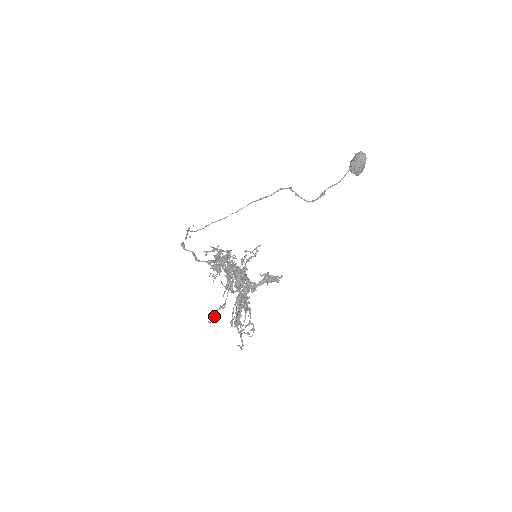
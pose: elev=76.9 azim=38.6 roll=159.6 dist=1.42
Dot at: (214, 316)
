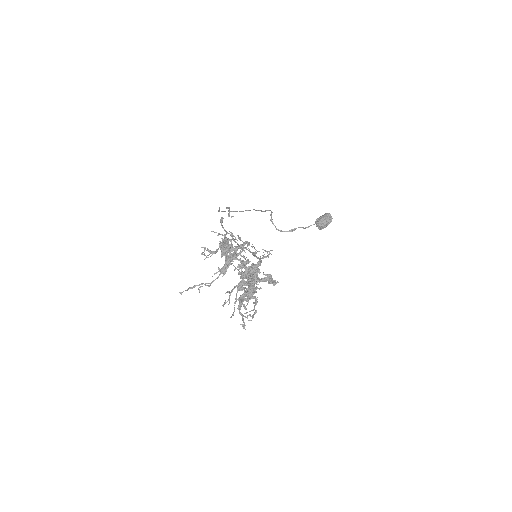
Dot at: (188, 289)
